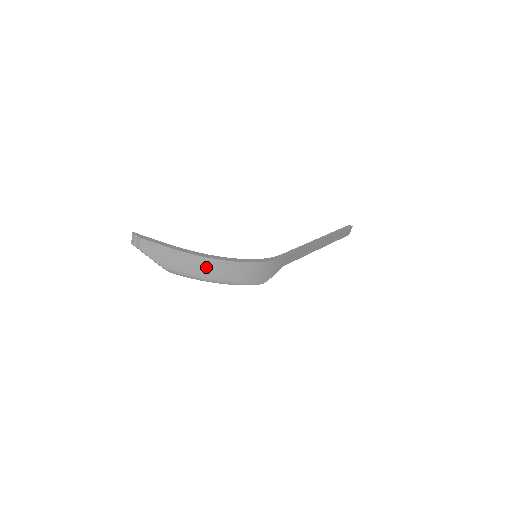
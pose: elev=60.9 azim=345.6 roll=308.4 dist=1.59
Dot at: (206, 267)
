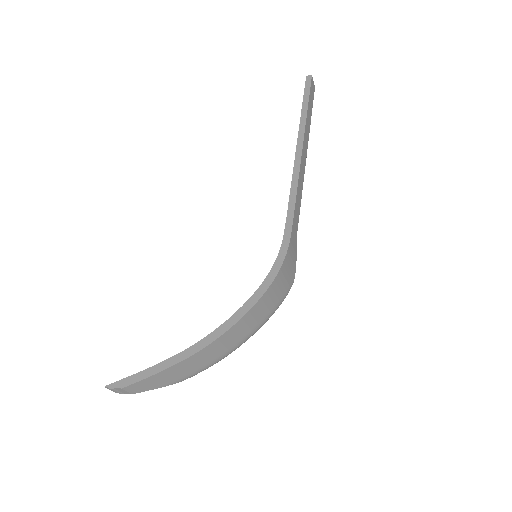
Dot at: (223, 345)
